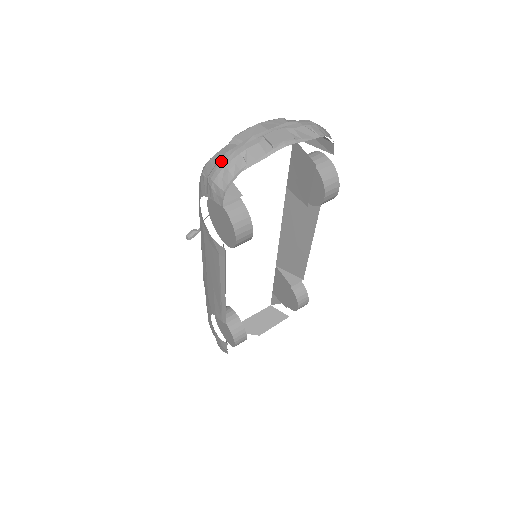
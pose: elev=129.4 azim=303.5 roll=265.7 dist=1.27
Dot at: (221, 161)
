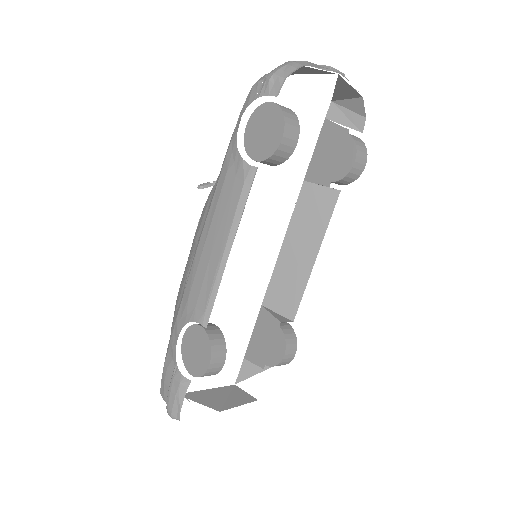
Dot at: (282, 64)
